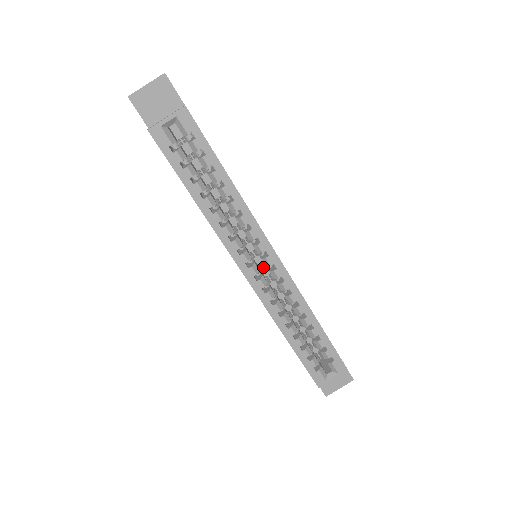
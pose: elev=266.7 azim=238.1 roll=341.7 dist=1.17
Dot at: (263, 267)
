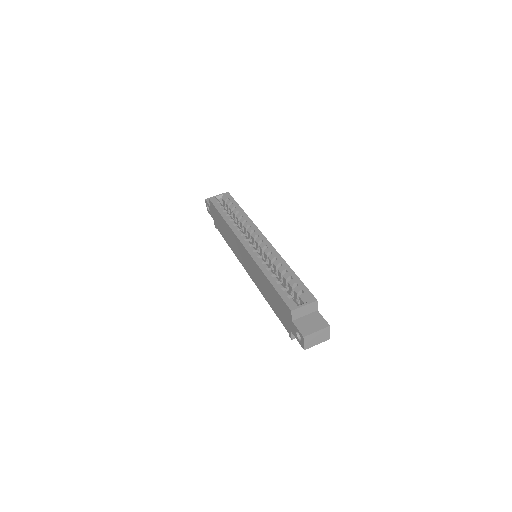
Dot at: (258, 252)
